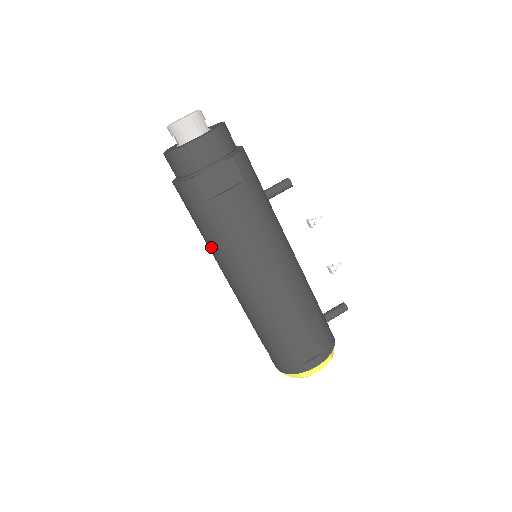
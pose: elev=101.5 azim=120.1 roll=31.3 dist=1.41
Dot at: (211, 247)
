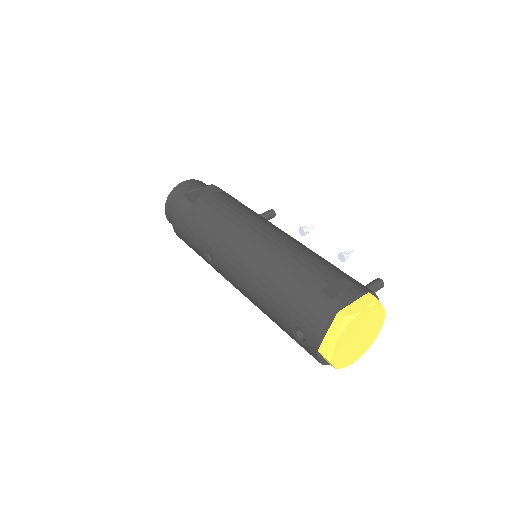
Dot at: (206, 244)
